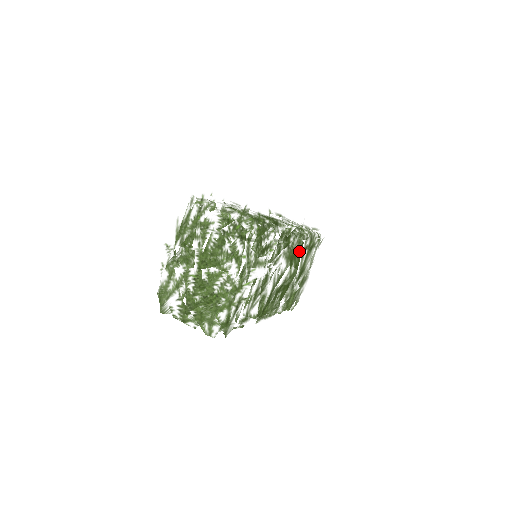
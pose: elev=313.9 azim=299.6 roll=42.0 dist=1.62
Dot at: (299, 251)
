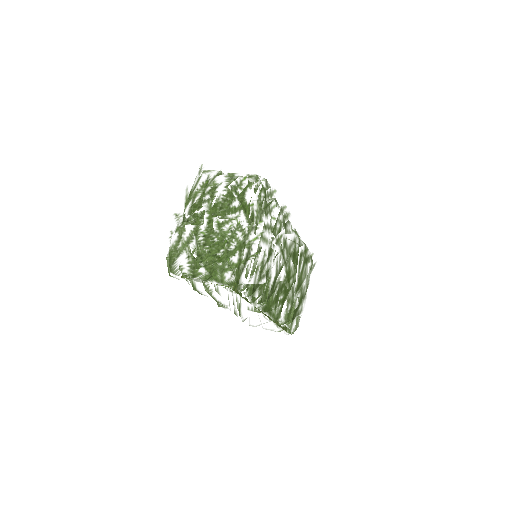
Dot at: (296, 251)
